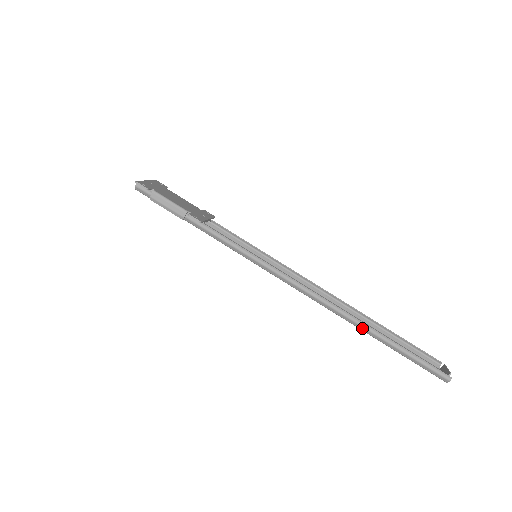
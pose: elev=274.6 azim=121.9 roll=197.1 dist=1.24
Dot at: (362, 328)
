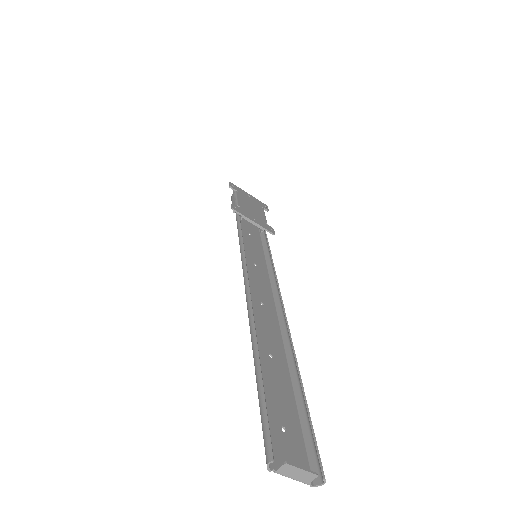
Dot at: (251, 338)
